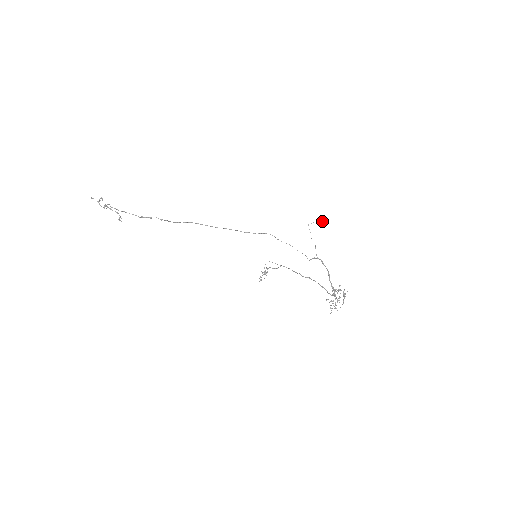
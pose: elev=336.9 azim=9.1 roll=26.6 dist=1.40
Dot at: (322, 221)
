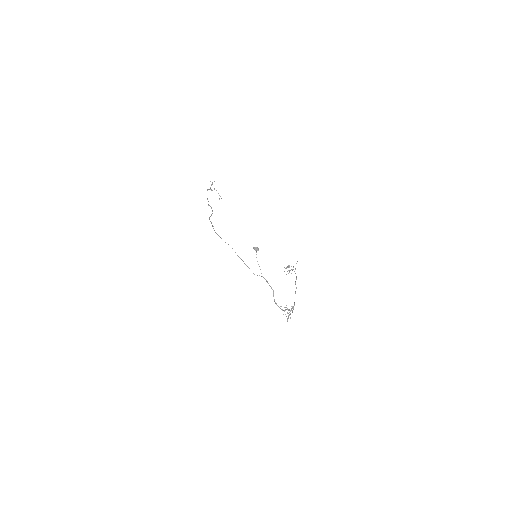
Dot at: (256, 251)
